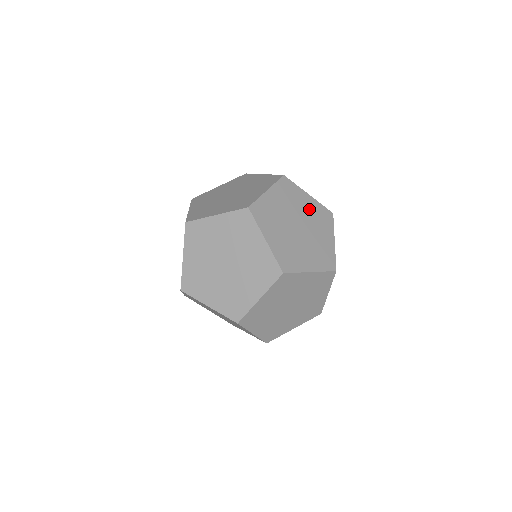
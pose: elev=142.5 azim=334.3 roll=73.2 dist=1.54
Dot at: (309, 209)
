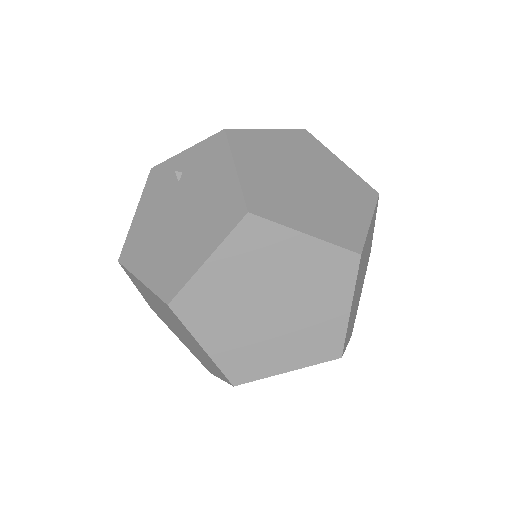
Dot at: occluded
